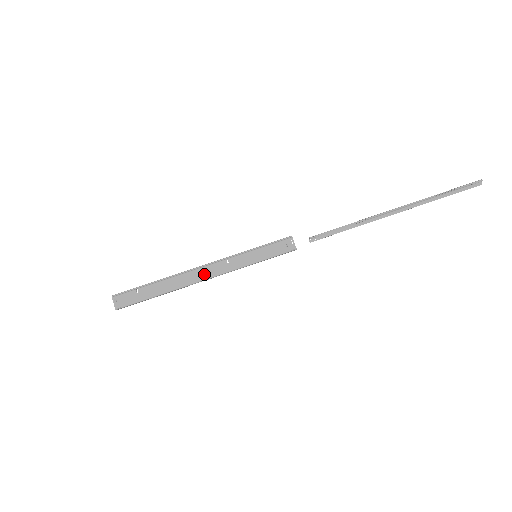
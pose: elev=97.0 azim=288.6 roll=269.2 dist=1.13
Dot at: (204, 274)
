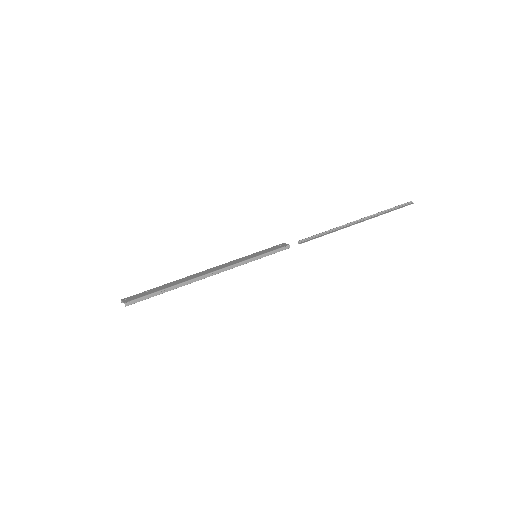
Dot at: (211, 270)
